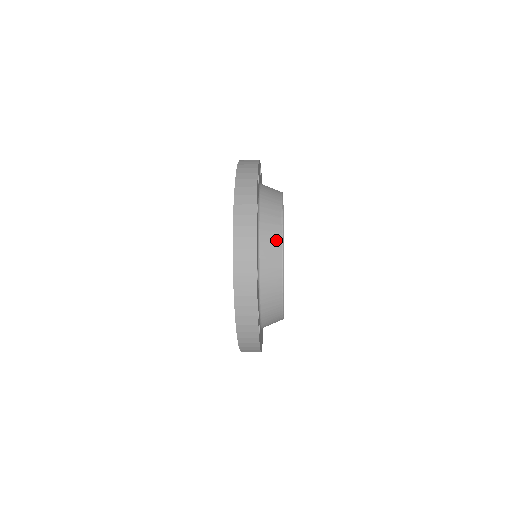
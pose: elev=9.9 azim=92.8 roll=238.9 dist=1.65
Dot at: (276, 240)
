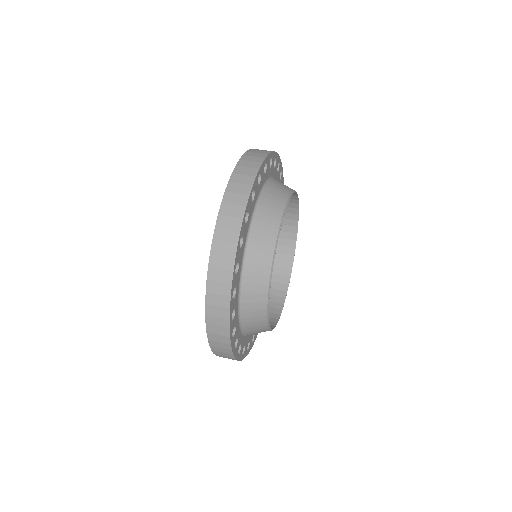
Dot at: (262, 273)
